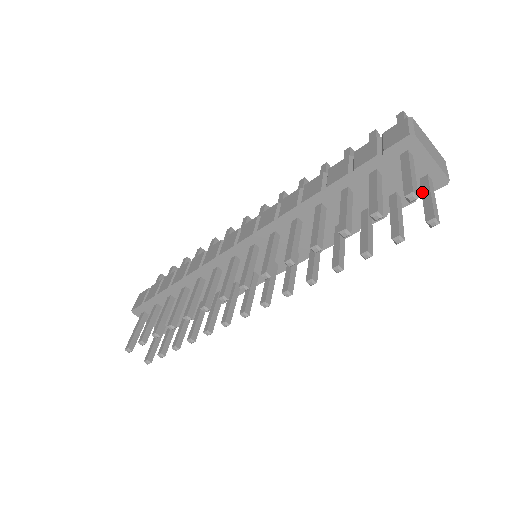
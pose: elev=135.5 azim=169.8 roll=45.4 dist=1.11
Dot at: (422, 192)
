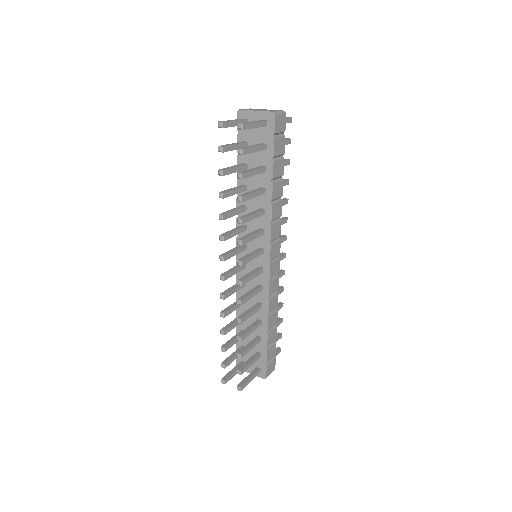
Dot at: occluded
